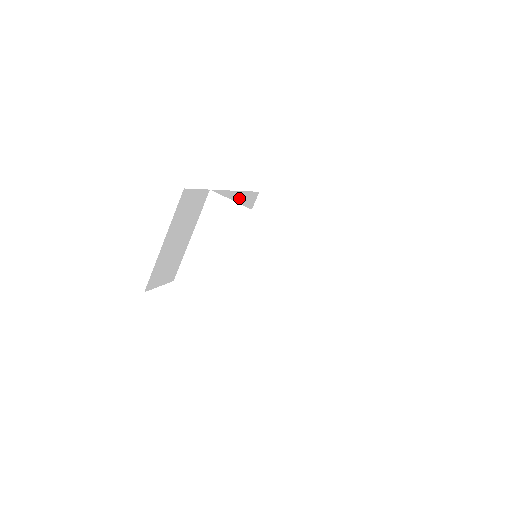
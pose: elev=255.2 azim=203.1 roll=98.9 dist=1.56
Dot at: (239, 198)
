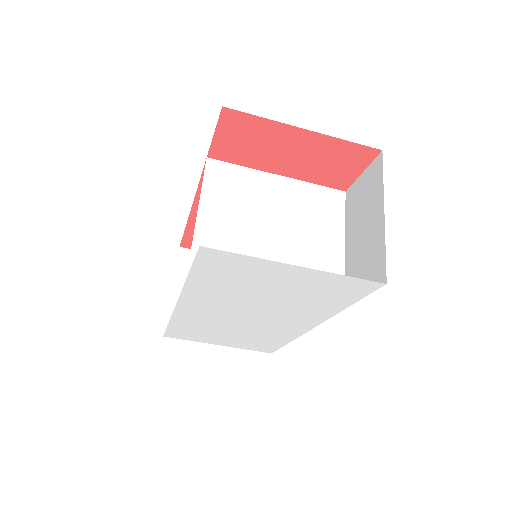
Dot at: occluded
